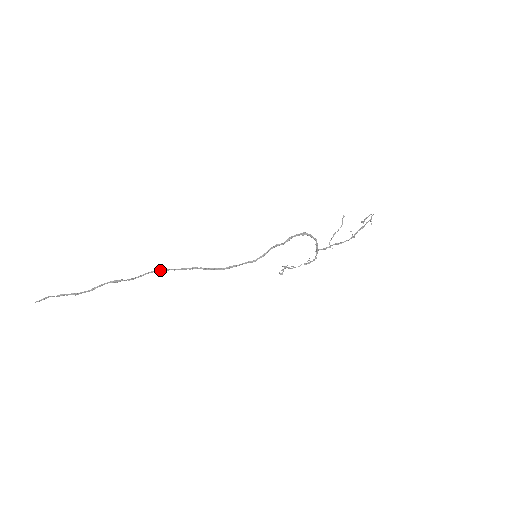
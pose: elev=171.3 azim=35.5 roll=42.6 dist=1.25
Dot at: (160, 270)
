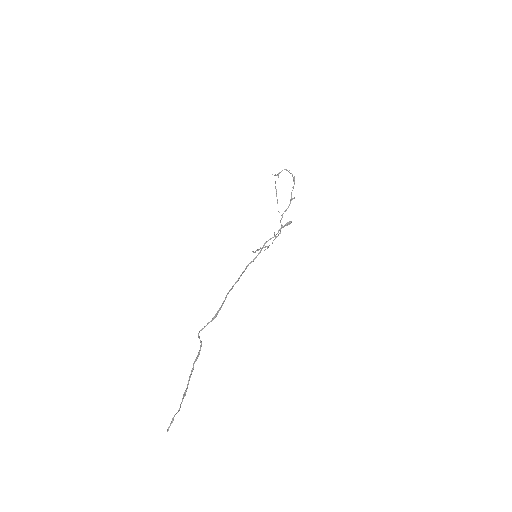
Dot at: (213, 319)
